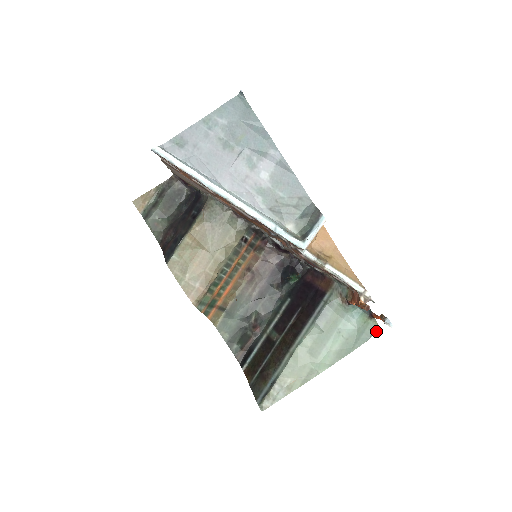
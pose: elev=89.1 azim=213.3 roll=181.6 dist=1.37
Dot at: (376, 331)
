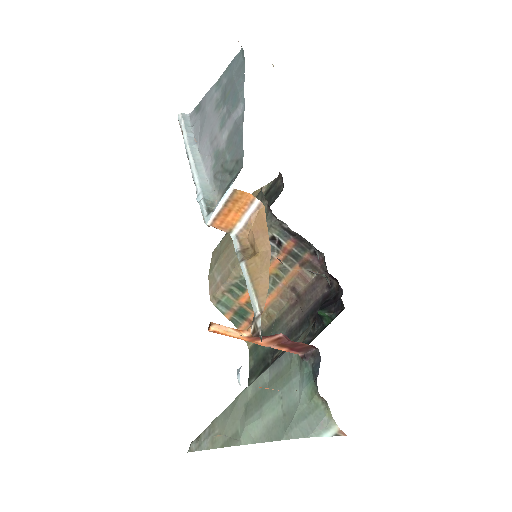
Dot at: (334, 433)
